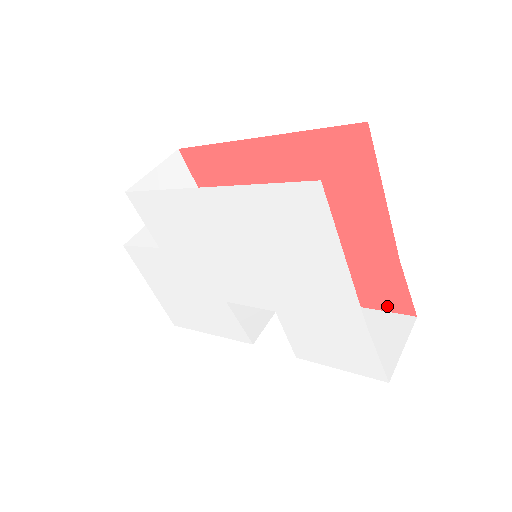
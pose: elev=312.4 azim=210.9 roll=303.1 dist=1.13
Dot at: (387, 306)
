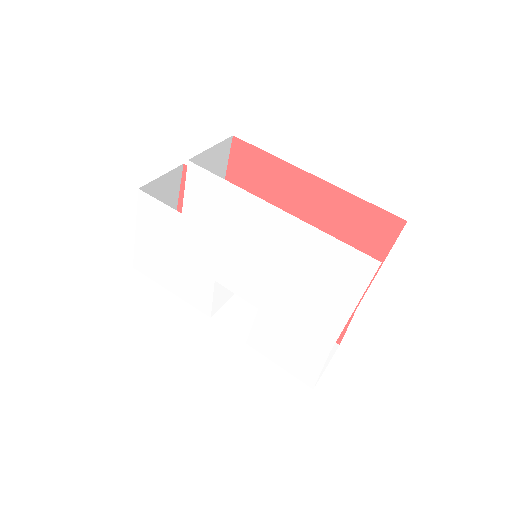
Dot at: occluded
